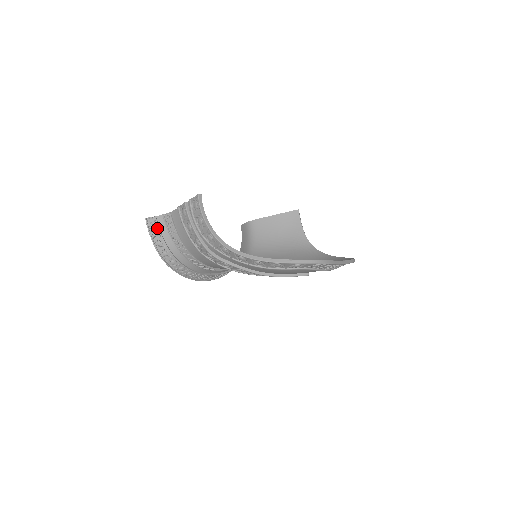
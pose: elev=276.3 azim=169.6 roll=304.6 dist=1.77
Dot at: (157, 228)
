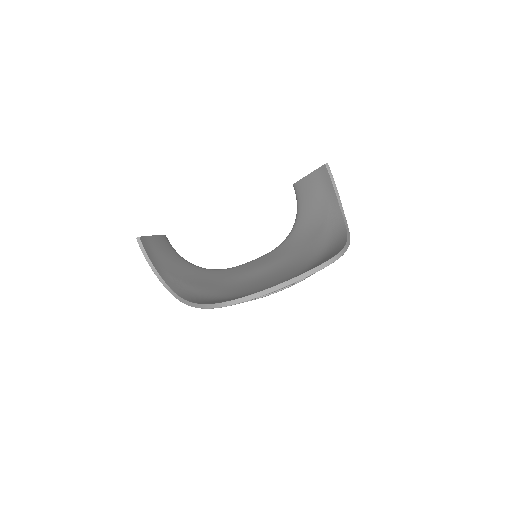
Dot at: occluded
